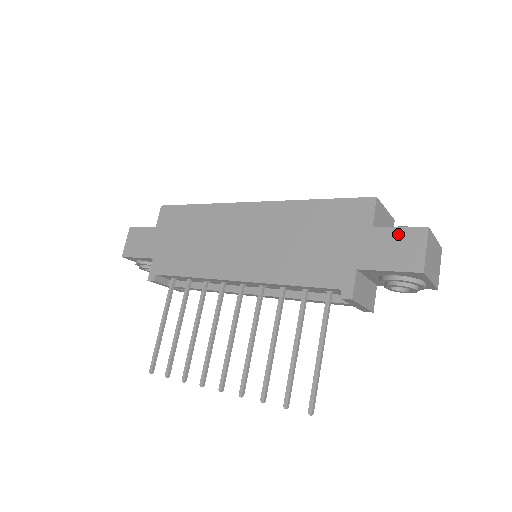
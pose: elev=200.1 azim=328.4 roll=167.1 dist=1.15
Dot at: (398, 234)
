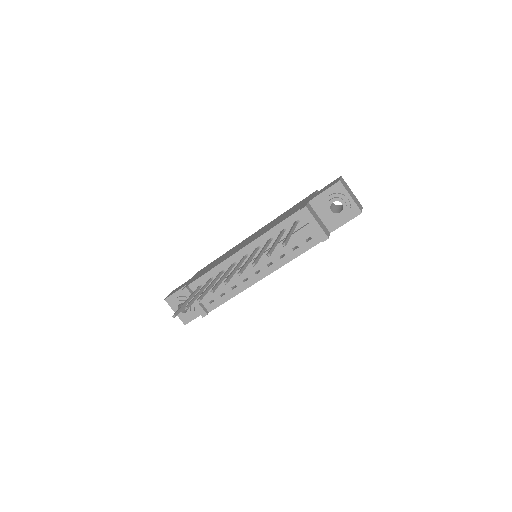
Dot at: (328, 185)
